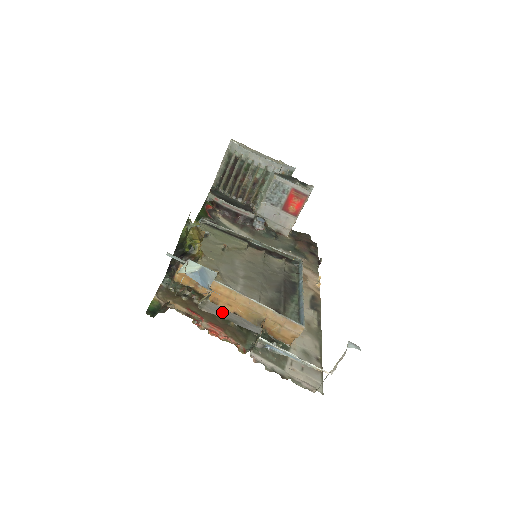
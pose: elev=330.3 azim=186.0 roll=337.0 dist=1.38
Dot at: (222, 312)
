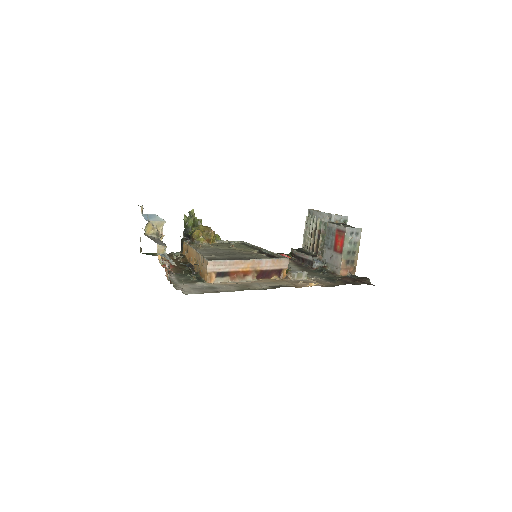
Dot at: (156, 239)
